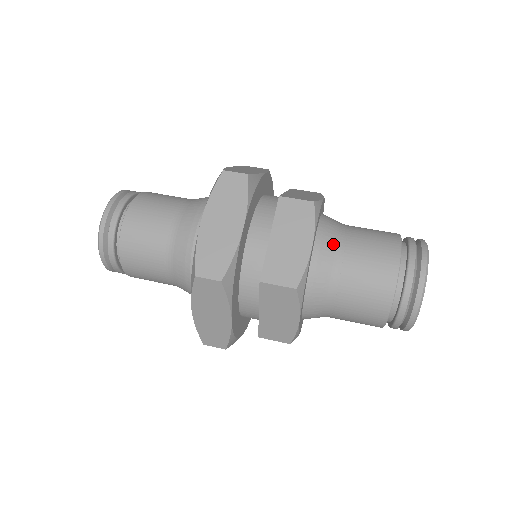
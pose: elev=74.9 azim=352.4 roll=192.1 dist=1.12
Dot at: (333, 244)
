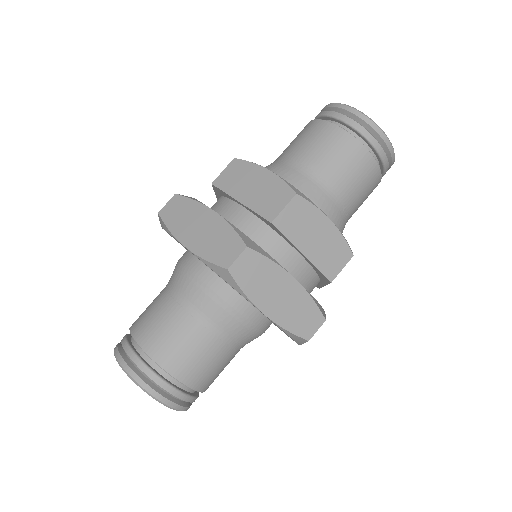
Dot at: (280, 166)
